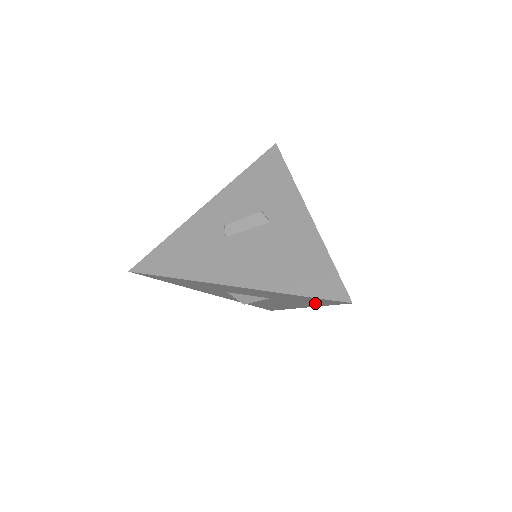
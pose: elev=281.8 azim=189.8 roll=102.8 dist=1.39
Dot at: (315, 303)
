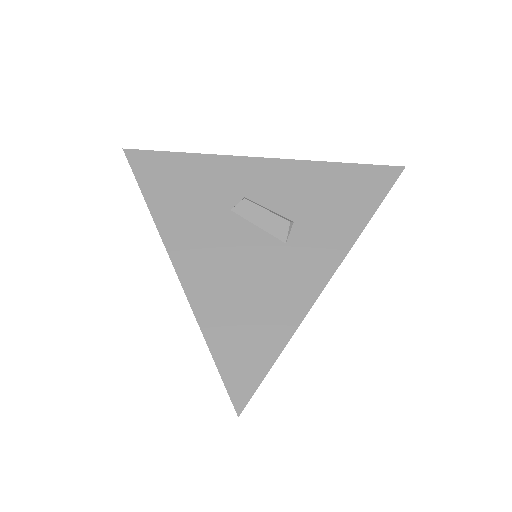
Dot at: occluded
